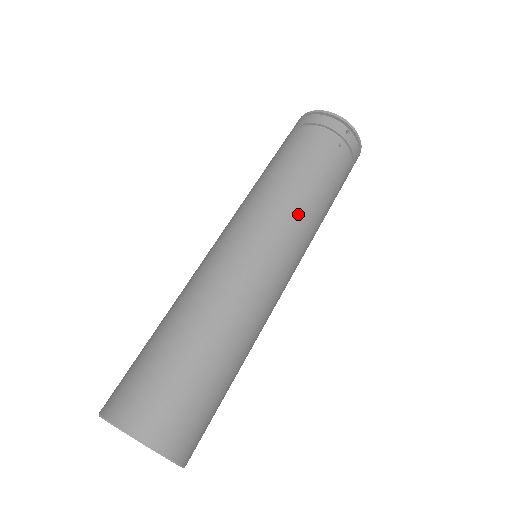
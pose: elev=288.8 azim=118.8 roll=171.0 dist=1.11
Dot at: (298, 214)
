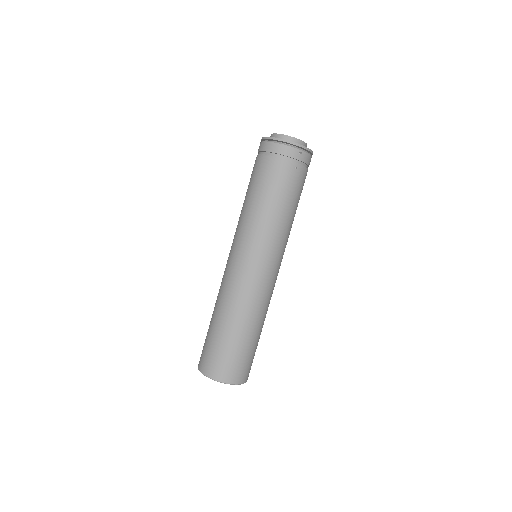
Dot at: (277, 233)
